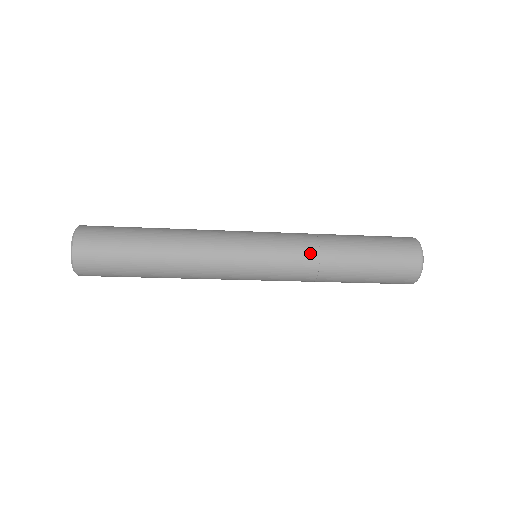
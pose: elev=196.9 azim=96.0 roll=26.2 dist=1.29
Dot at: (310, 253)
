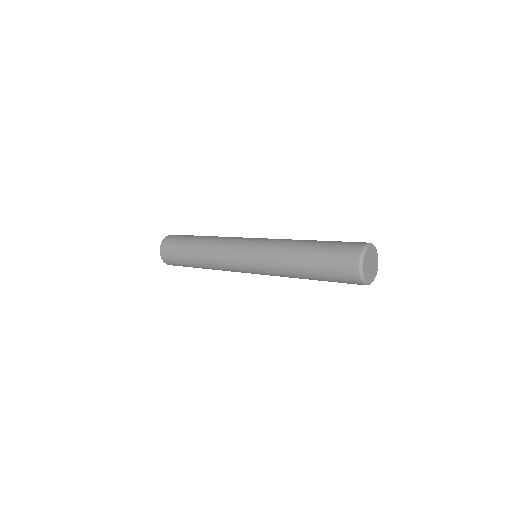
Dot at: (276, 256)
